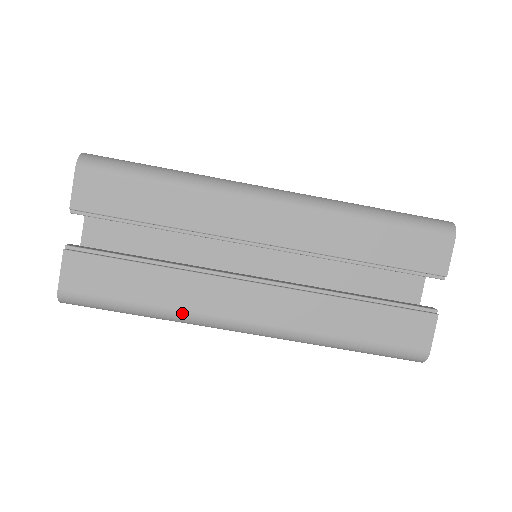
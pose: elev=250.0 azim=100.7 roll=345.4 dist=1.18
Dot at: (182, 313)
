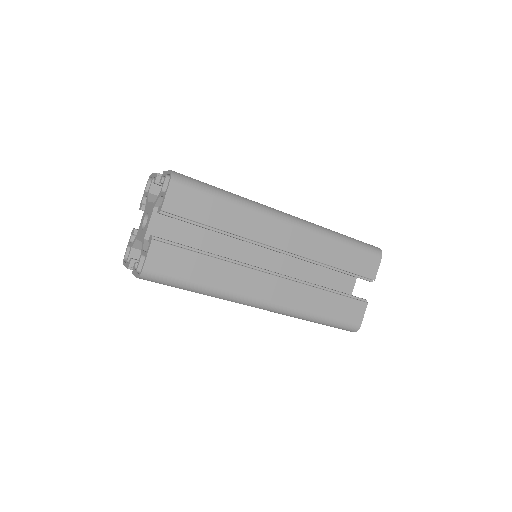
Dot at: occluded
